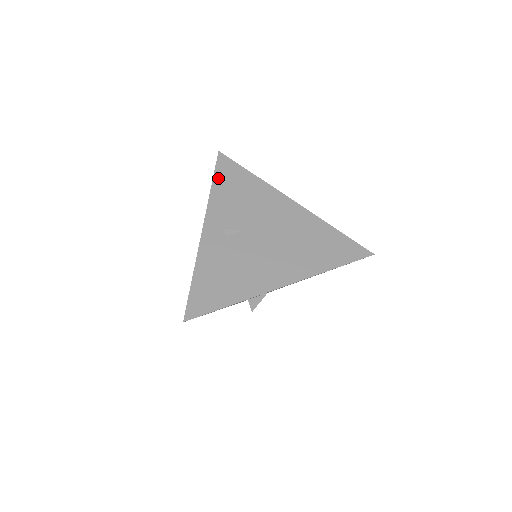
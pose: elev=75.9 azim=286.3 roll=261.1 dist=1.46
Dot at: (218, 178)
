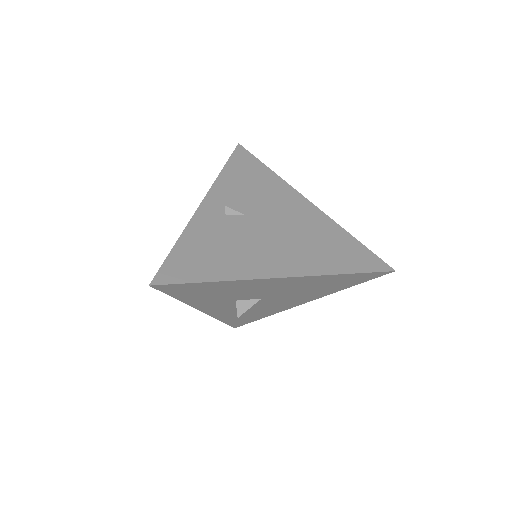
Dot at: (231, 164)
